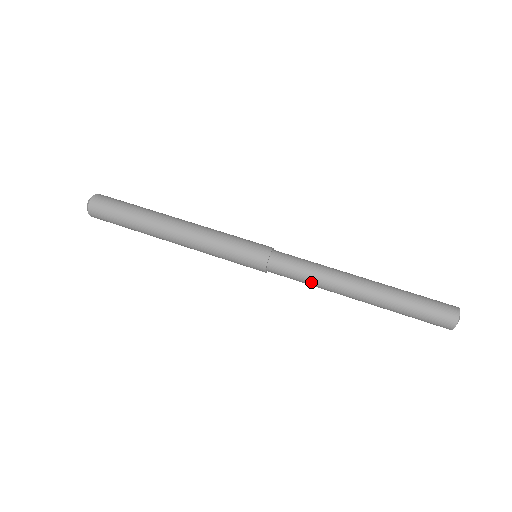
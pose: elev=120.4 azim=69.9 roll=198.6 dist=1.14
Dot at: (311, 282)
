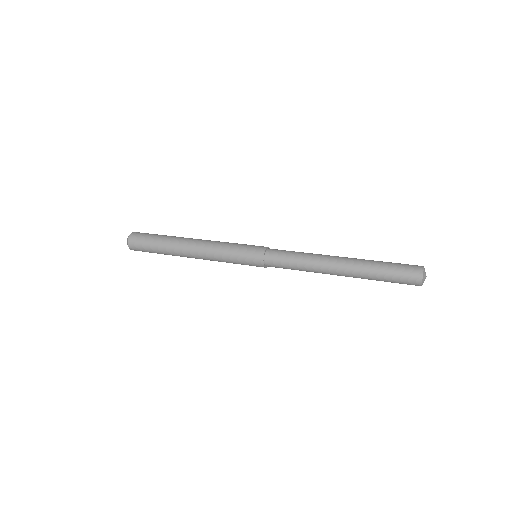
Dot at: (301, 257)
